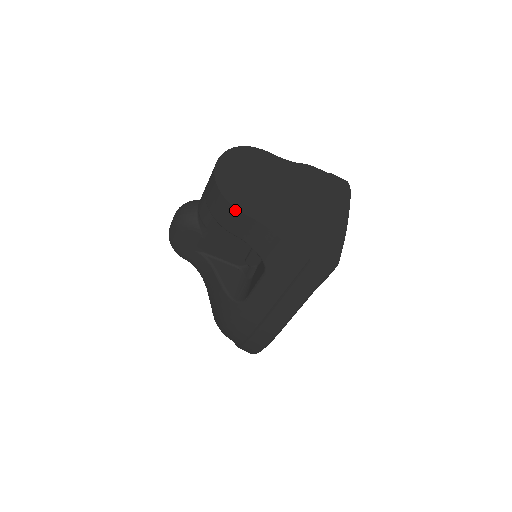
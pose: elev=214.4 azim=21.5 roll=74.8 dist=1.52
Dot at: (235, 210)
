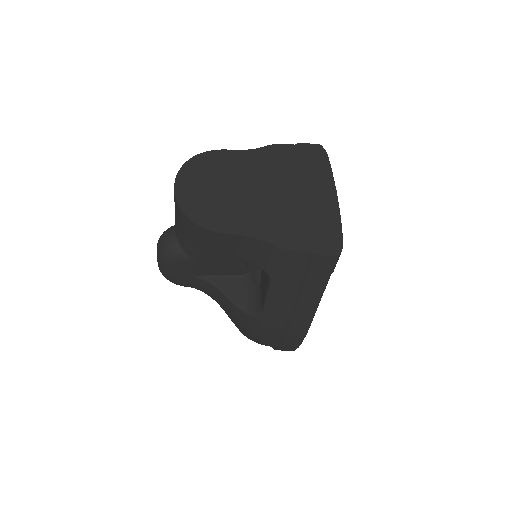
Dot at: (213, 233)
